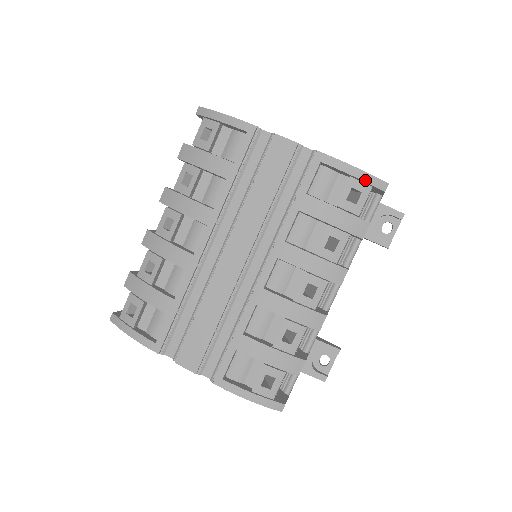
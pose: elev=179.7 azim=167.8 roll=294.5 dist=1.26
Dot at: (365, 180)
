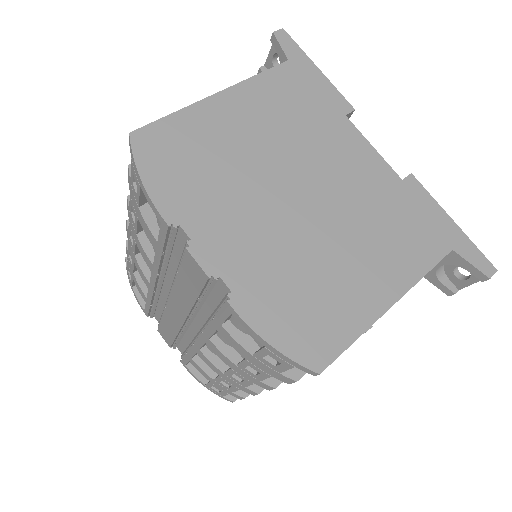
Dot at: (284, 359)
